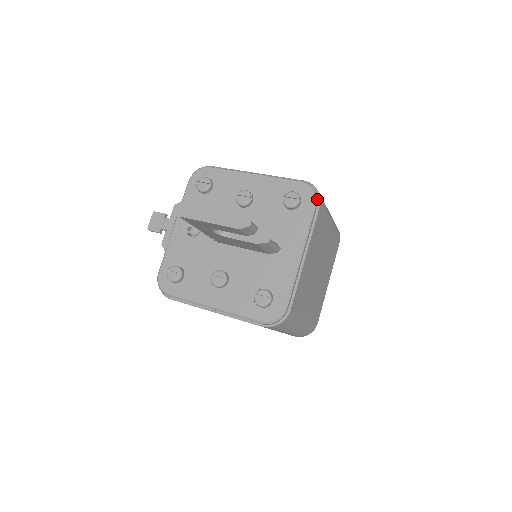
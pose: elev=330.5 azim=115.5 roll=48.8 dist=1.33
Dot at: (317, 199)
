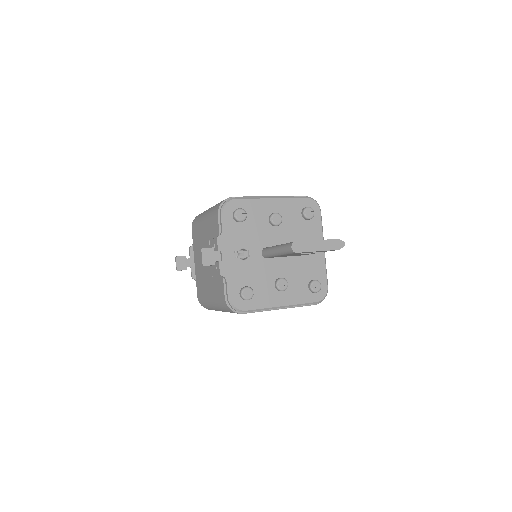
Dot at: occluded
